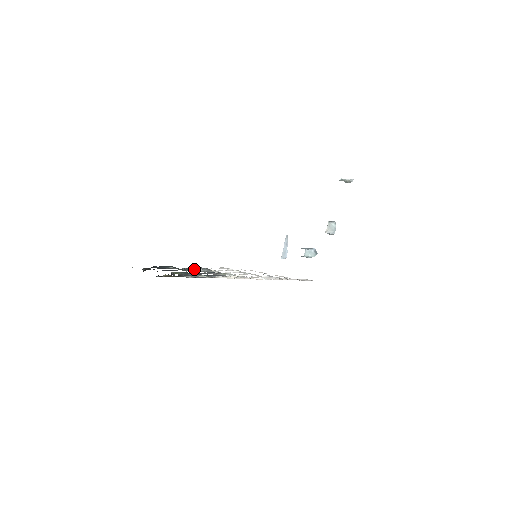
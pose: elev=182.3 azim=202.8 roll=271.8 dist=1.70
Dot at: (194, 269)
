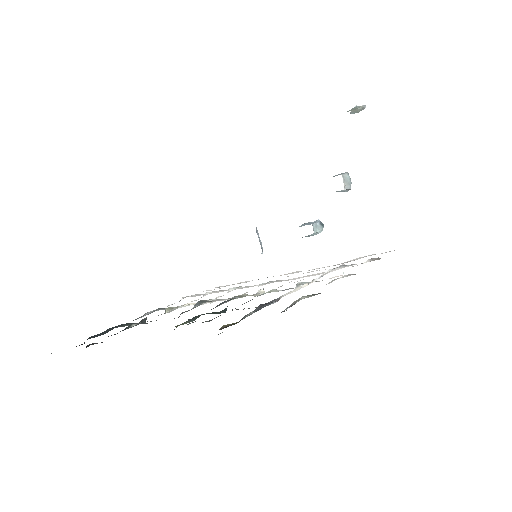
Dot at: occluded
